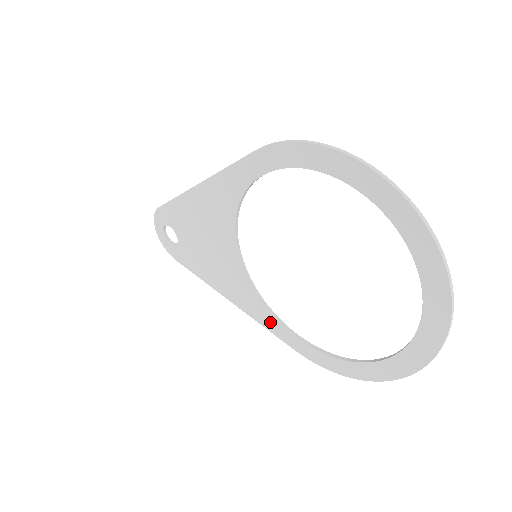
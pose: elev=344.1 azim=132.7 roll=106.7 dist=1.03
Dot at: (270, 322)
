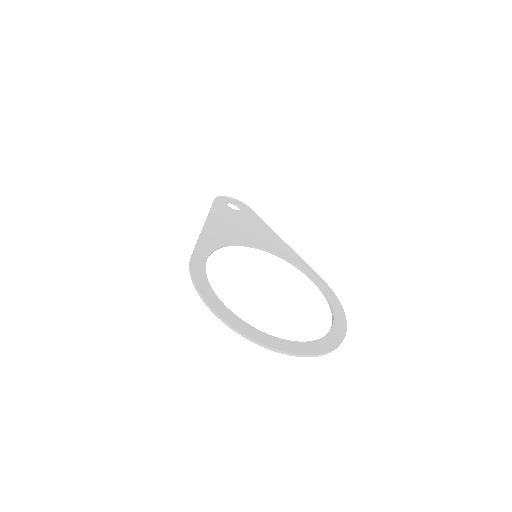
Dot at: occluded
